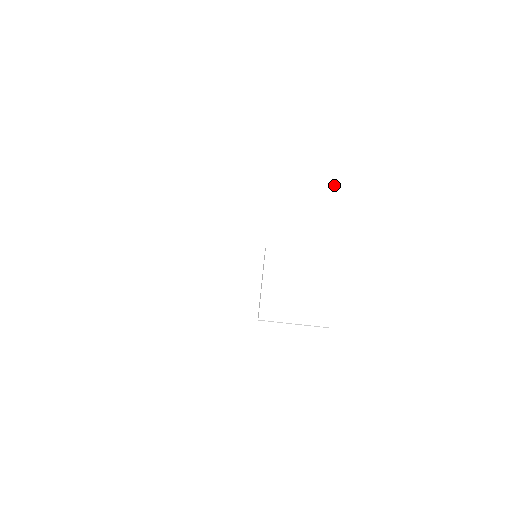
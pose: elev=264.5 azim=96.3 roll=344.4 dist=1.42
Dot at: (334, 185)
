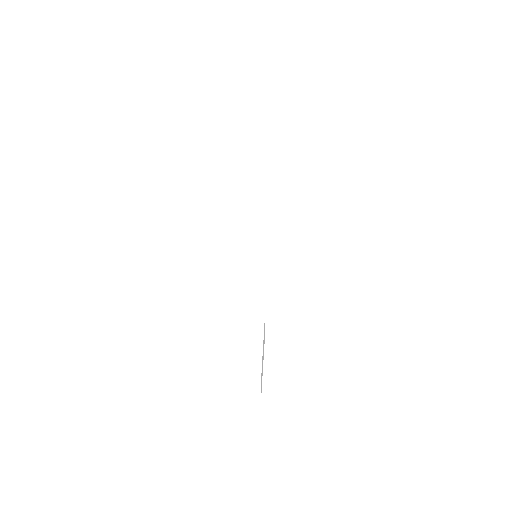
Dot at: (369, 155)
